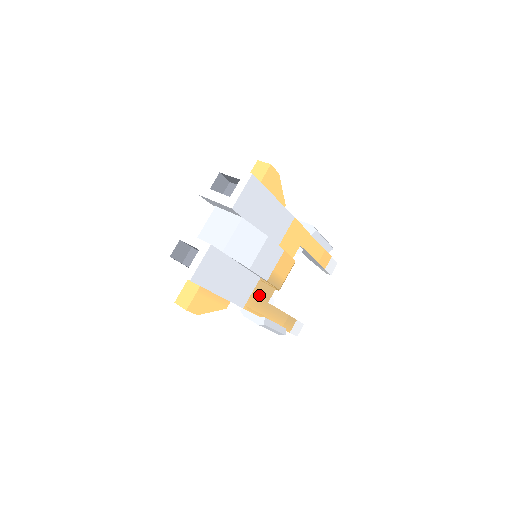
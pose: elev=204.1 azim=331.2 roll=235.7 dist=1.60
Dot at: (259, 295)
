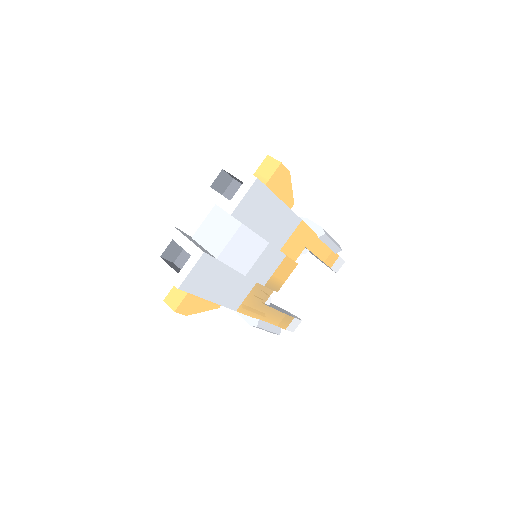
Dot at: (255, 297)
